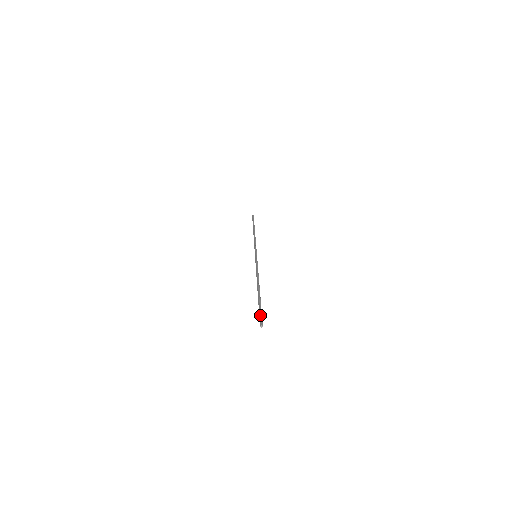
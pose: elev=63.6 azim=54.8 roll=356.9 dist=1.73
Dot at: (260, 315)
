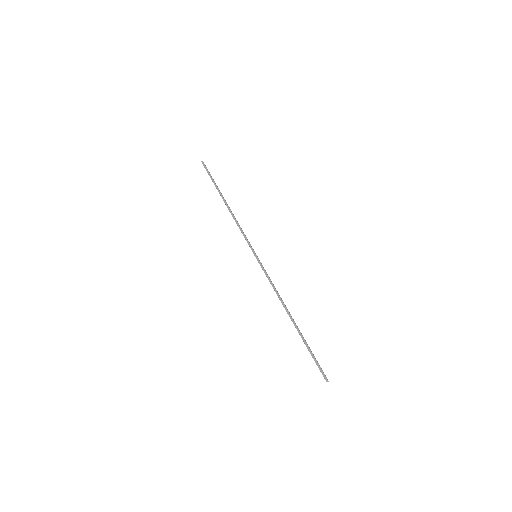
Dot at: (319, 366)
